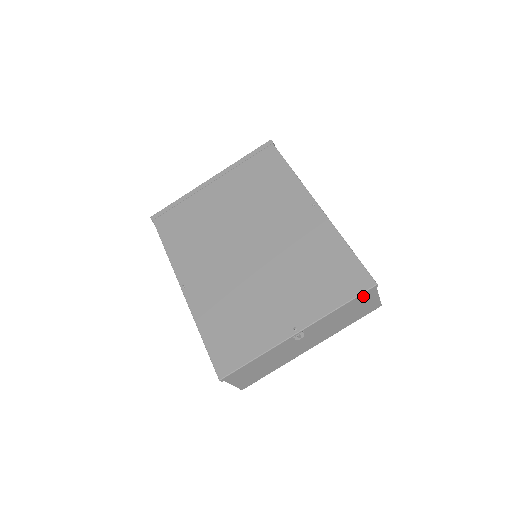
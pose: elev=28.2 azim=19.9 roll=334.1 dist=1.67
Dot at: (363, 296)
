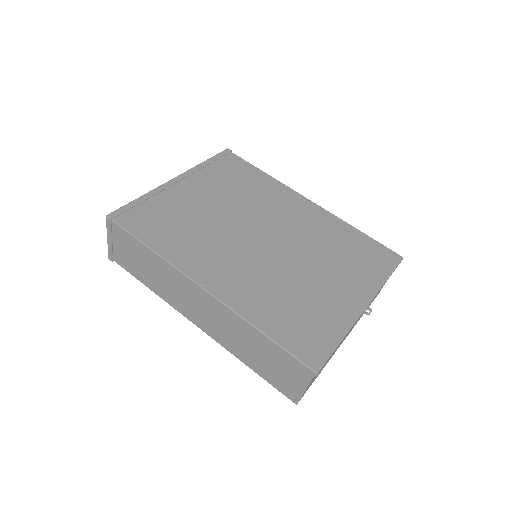
Dot at: occluded
